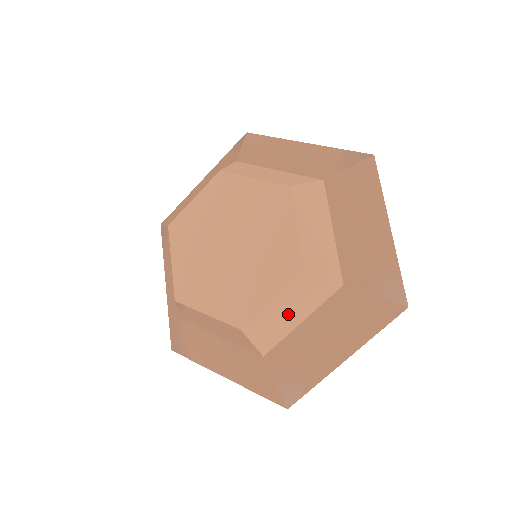
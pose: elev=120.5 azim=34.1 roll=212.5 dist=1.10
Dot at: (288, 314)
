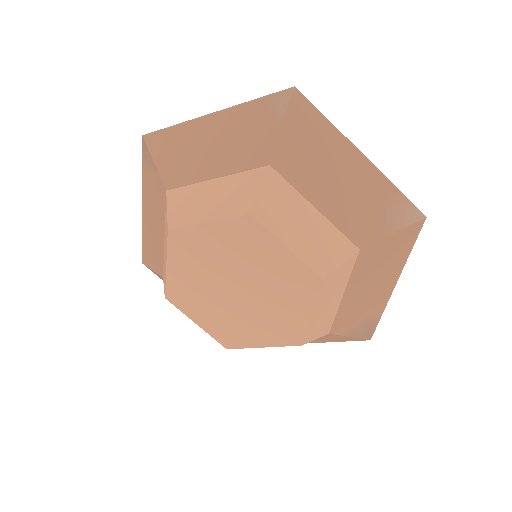
Dot at: (329, 304)
